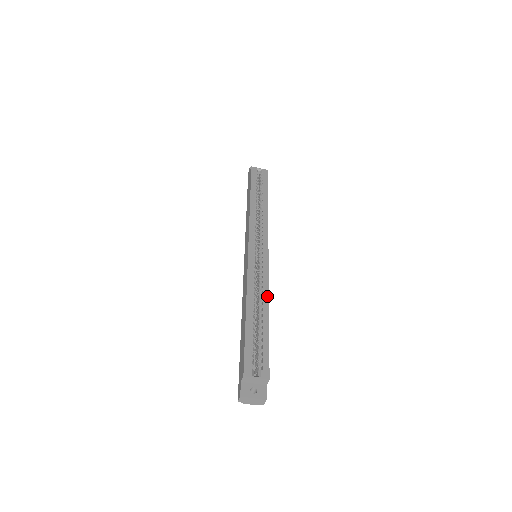
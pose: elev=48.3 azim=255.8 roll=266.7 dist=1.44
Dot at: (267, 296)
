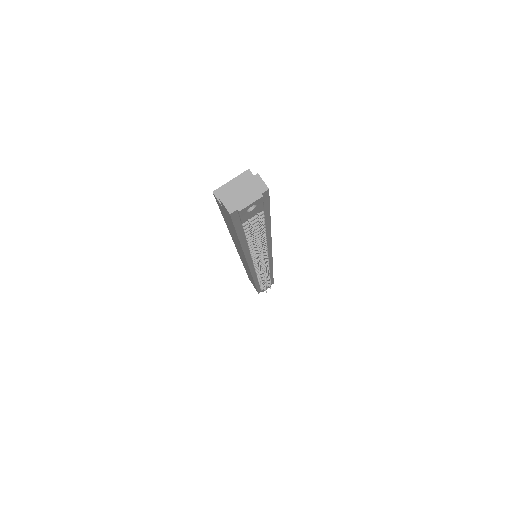
Dot at: occluded
